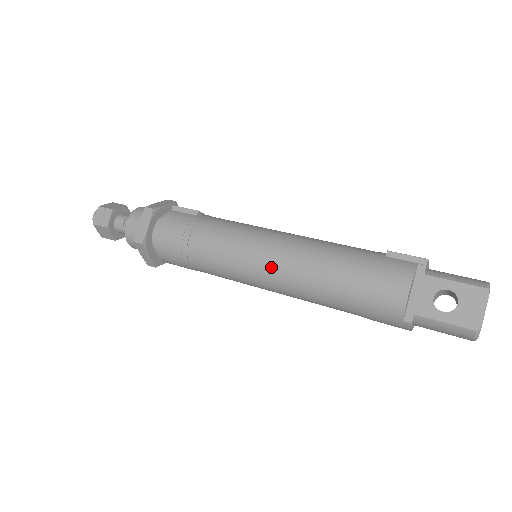
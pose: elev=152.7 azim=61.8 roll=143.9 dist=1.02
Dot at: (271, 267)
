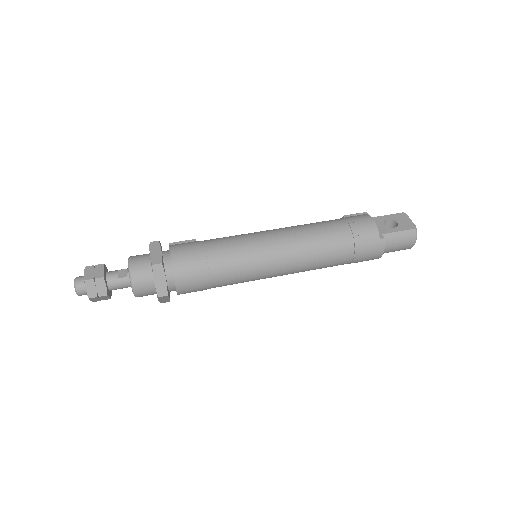
Dot at: (283, 240)
